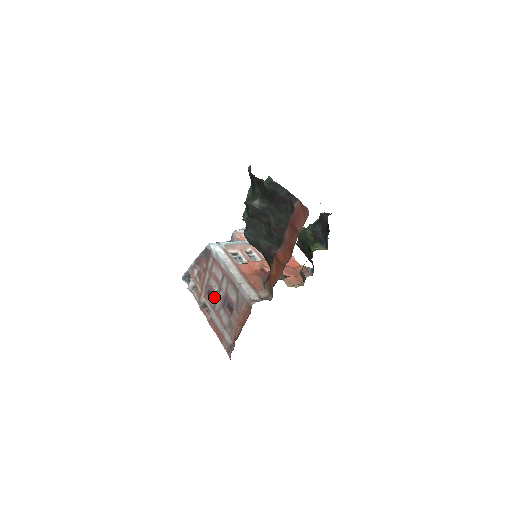
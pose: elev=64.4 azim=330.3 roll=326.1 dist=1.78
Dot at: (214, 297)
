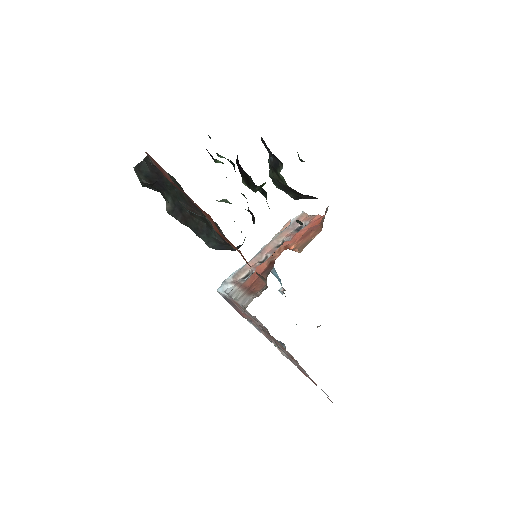
Dot at: (277, 341)
